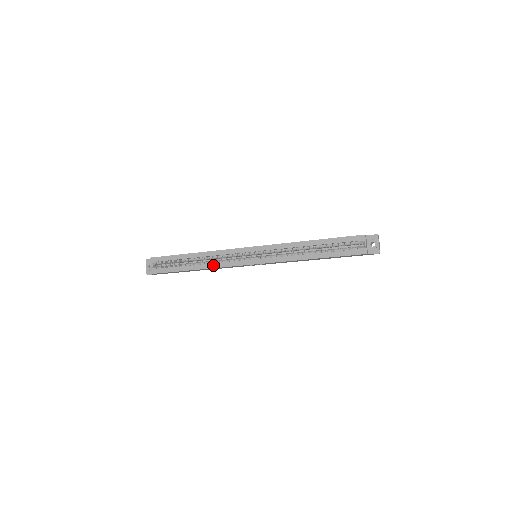
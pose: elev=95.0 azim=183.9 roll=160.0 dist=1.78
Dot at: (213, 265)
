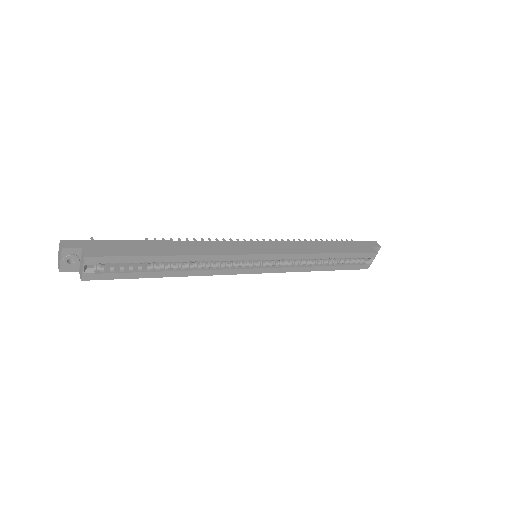
Dot at: (202, 272)
